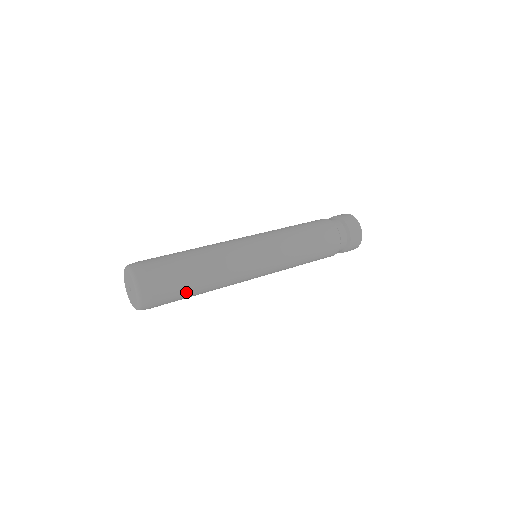
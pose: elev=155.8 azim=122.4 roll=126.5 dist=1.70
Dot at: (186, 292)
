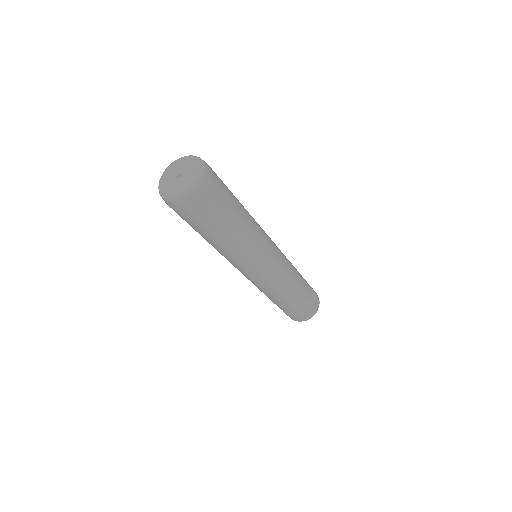
Dot at: (228, 214)
